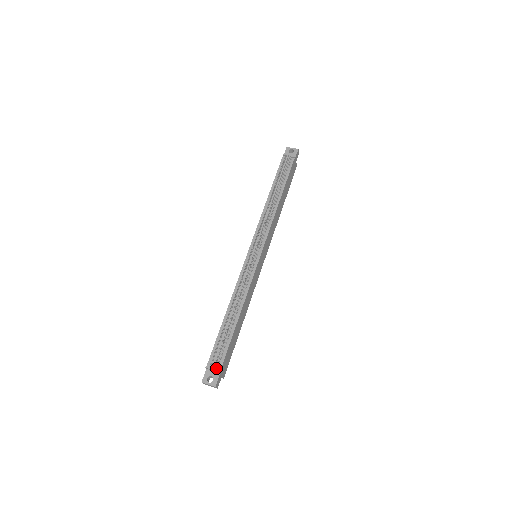
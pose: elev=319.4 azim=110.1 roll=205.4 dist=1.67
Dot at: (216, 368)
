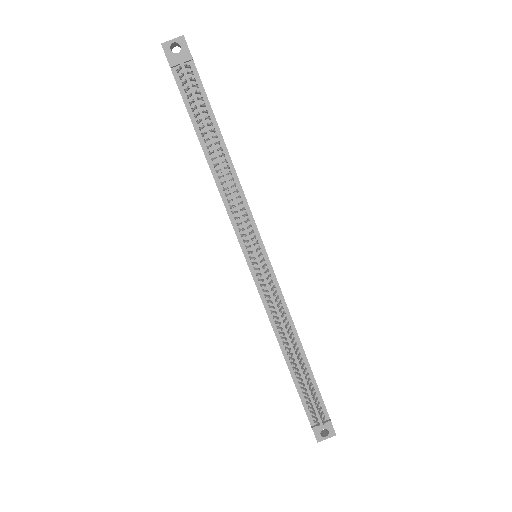
Dot at: (323, 420)
